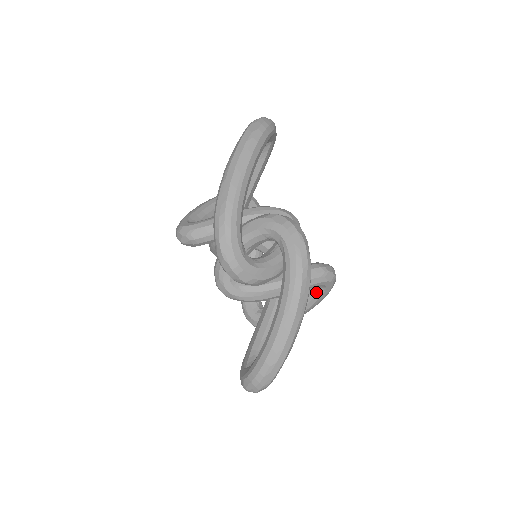
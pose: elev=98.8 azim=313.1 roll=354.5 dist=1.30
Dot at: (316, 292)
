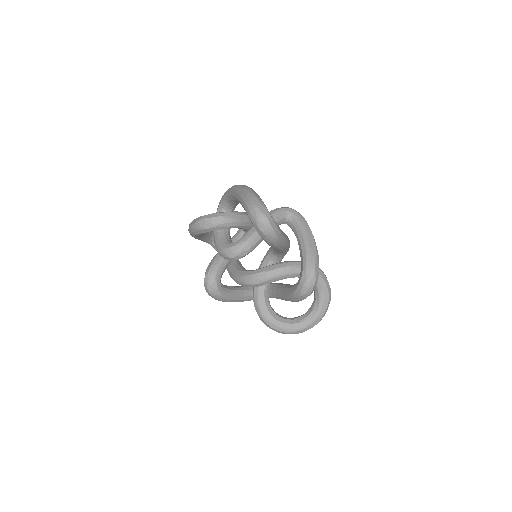
Dot at: (294, 222)
